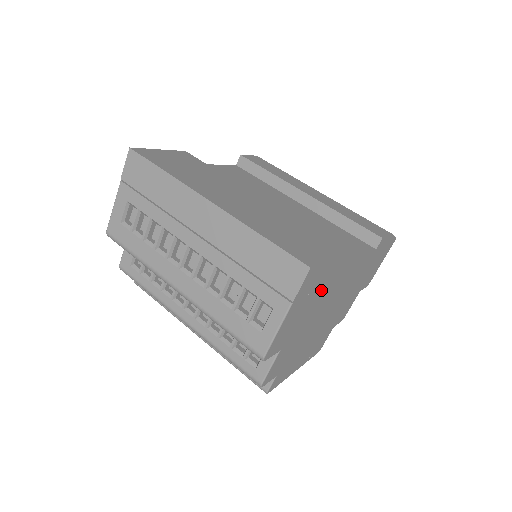
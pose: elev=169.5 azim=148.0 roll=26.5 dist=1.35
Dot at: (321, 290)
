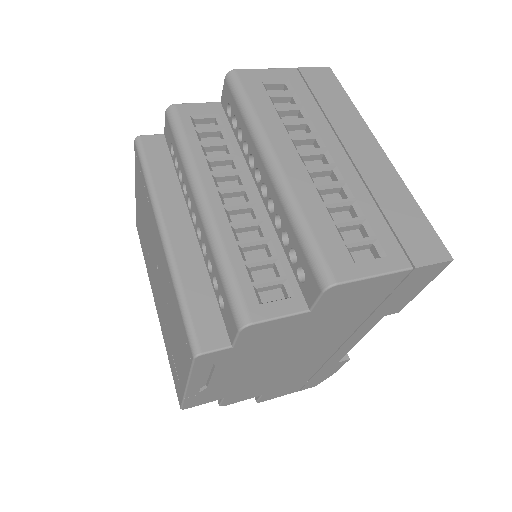
Dot at: (370, 310)
